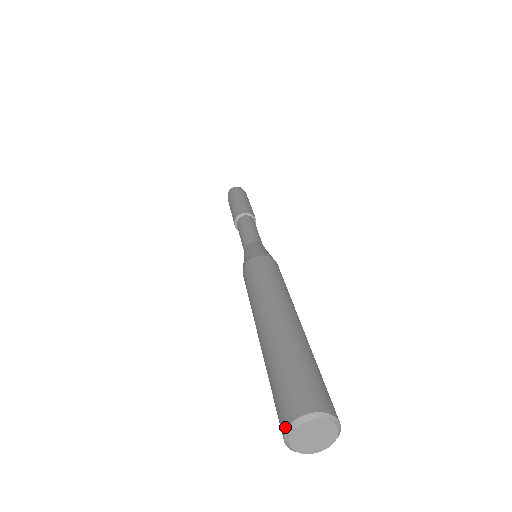
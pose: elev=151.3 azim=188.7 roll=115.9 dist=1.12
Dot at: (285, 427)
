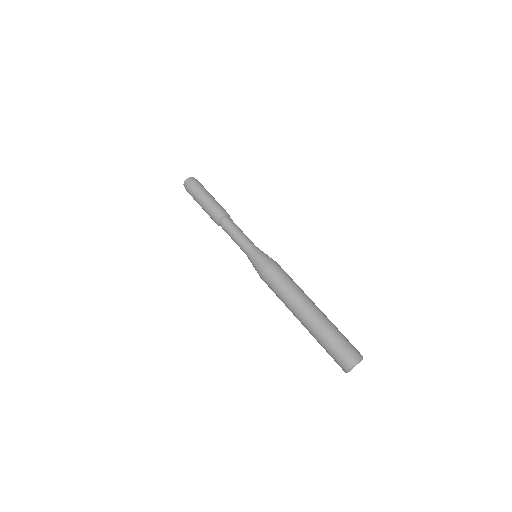
Dot at: (347, 370)
